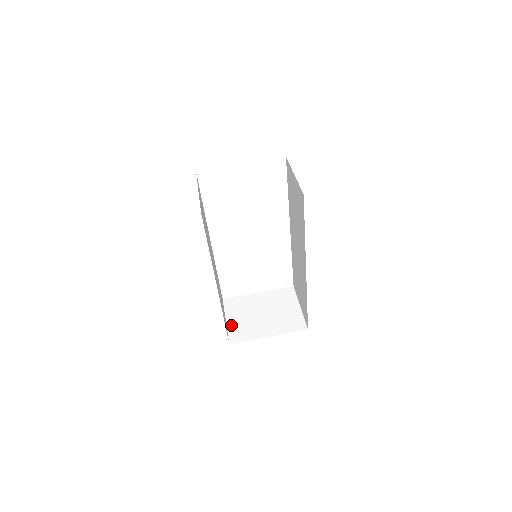
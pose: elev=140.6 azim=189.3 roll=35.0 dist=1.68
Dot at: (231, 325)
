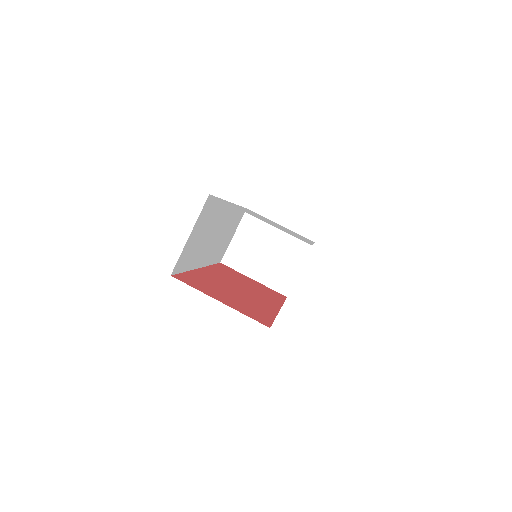
Dot at: (234, 244)
